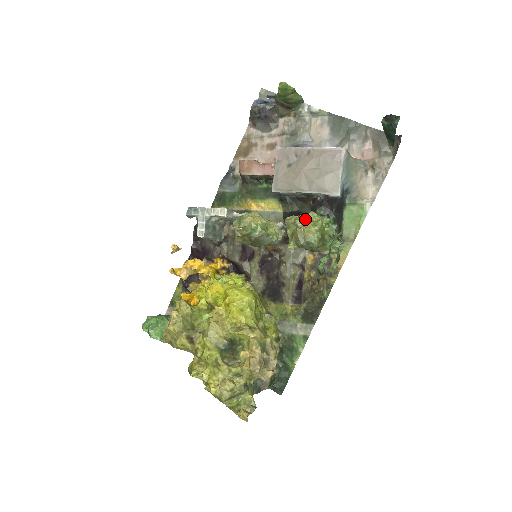
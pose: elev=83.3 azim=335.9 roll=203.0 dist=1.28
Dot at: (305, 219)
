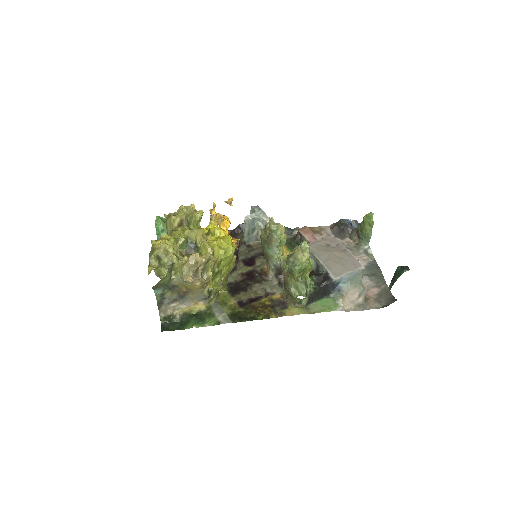
Dot at: occluded
